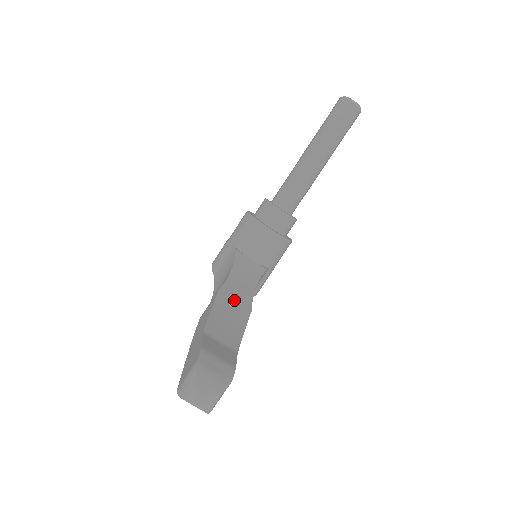
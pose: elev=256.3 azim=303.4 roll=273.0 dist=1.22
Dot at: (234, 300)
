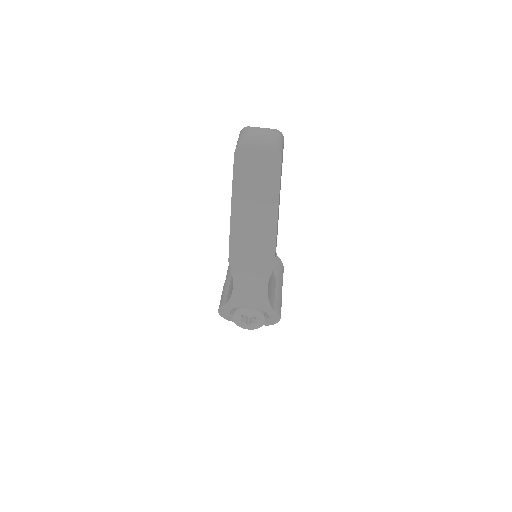
Dot at: occluded
